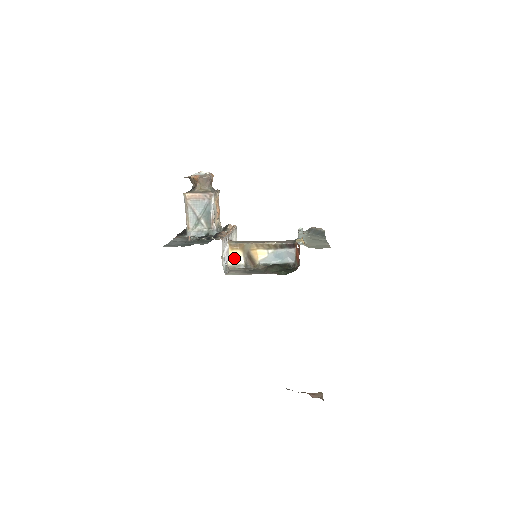
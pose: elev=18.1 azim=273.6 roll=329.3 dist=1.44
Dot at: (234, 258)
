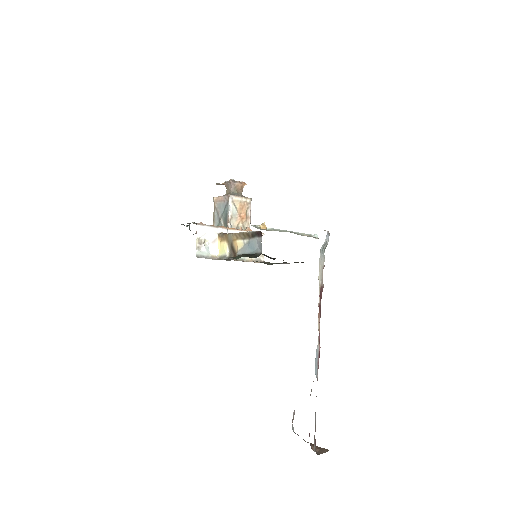
Dot at: (222, 250)
